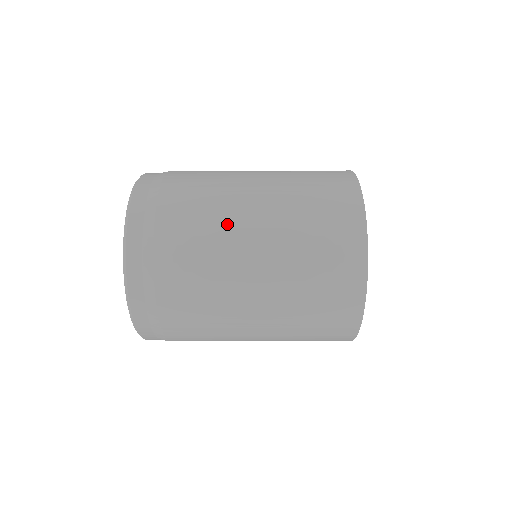
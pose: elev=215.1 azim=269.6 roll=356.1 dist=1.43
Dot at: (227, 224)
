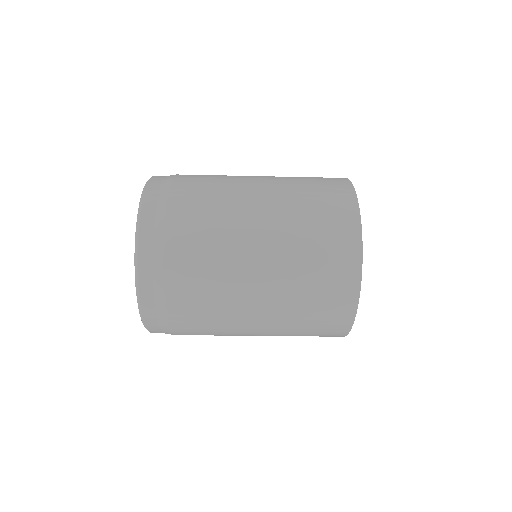
Dot at: (234, 193)
